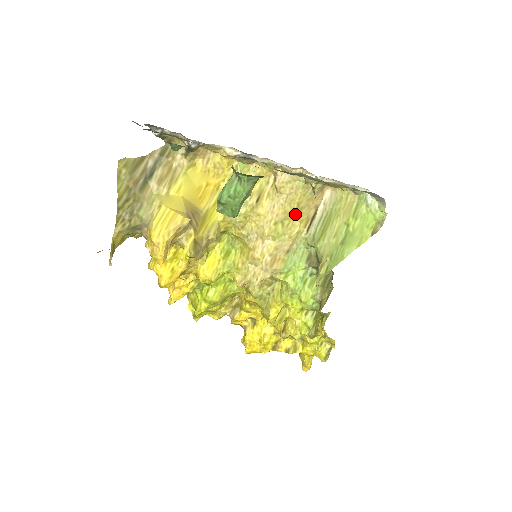
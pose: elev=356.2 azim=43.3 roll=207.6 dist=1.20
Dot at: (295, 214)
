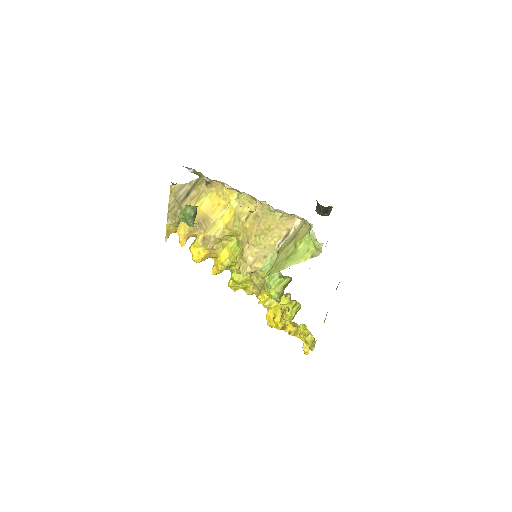
Dot at: (268, 232)
